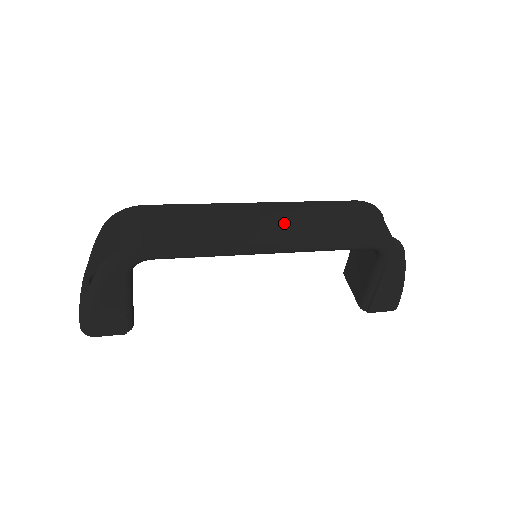
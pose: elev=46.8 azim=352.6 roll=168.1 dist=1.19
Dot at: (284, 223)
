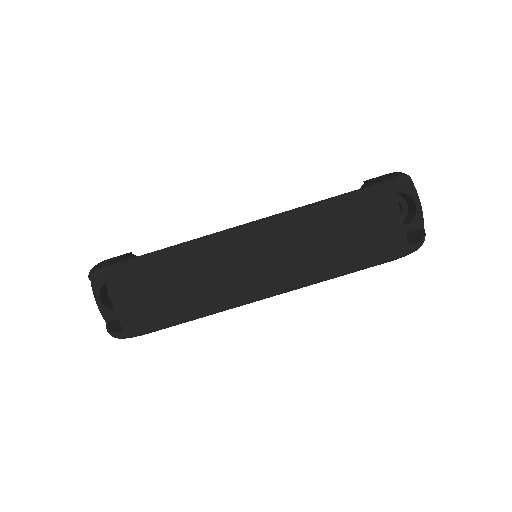
Dot at: (281, 266)
